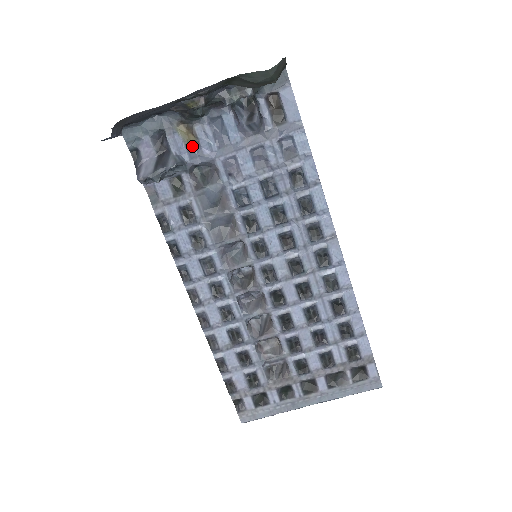
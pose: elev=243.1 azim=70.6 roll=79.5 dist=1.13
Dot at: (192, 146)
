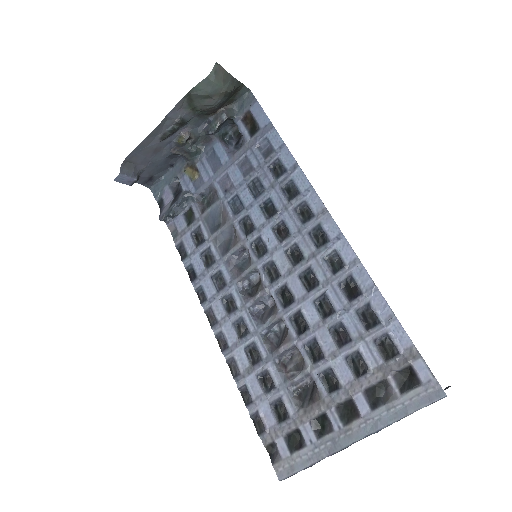
Dot at: (196, 180)
